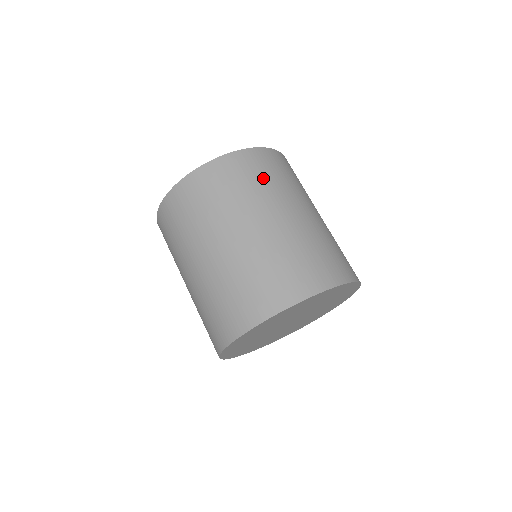
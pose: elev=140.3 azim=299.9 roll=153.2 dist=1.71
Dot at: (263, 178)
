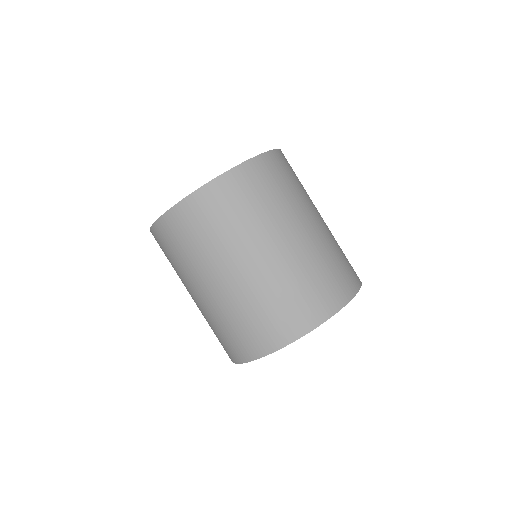
Dot at: (254, 203)
